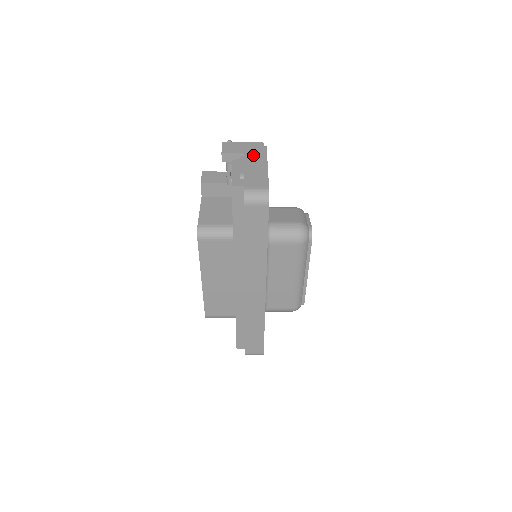
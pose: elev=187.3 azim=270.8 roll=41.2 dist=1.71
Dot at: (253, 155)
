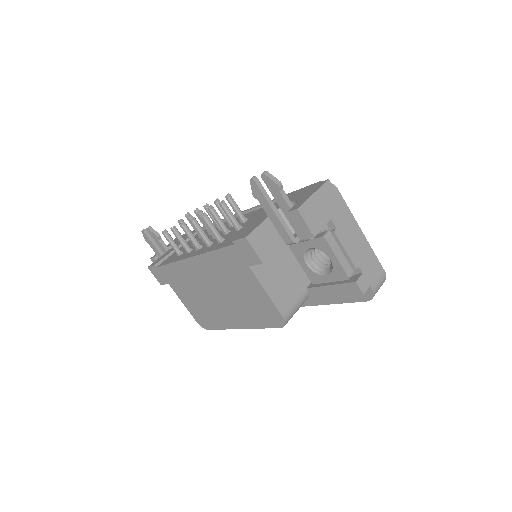
Dot at: (340, 219)
